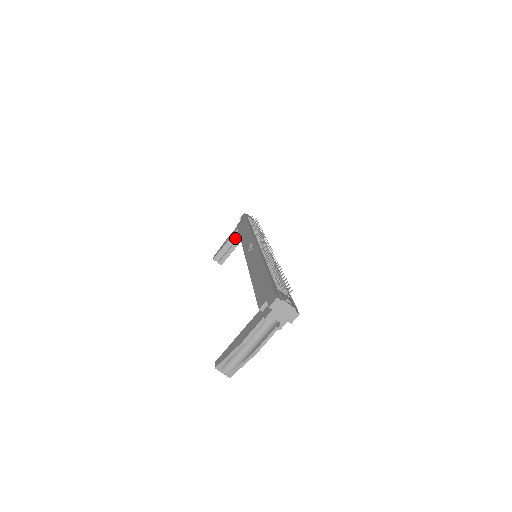
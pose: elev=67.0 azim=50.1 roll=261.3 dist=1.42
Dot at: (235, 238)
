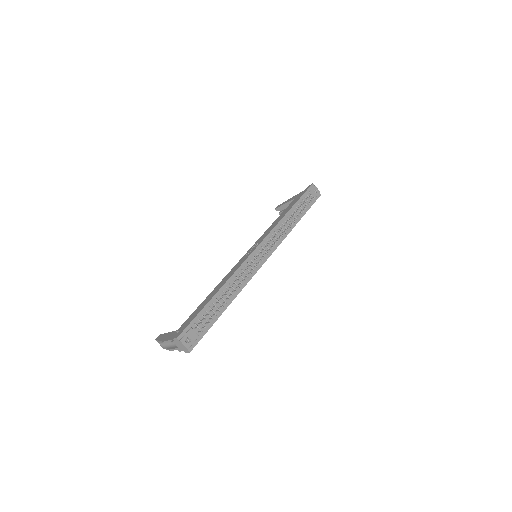
Dot at: occluded
